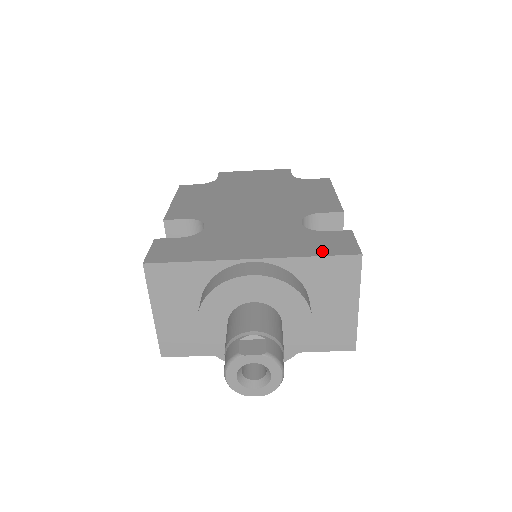
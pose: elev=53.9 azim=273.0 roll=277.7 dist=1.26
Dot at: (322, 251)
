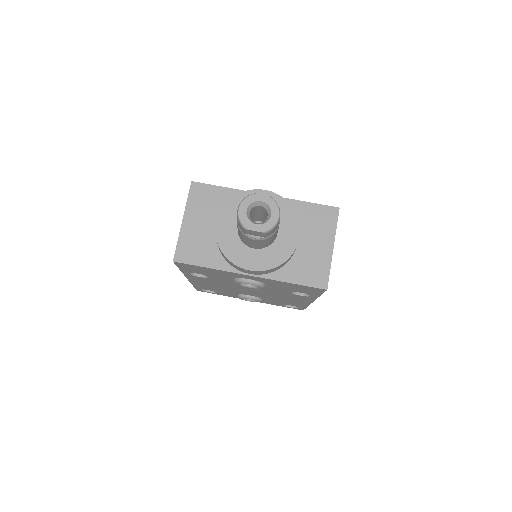
Dot at: occluded
